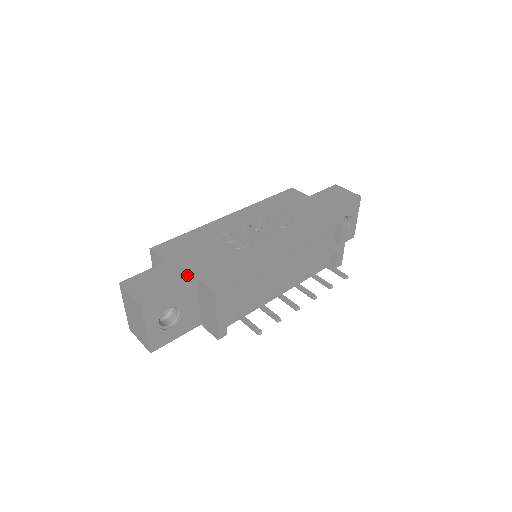
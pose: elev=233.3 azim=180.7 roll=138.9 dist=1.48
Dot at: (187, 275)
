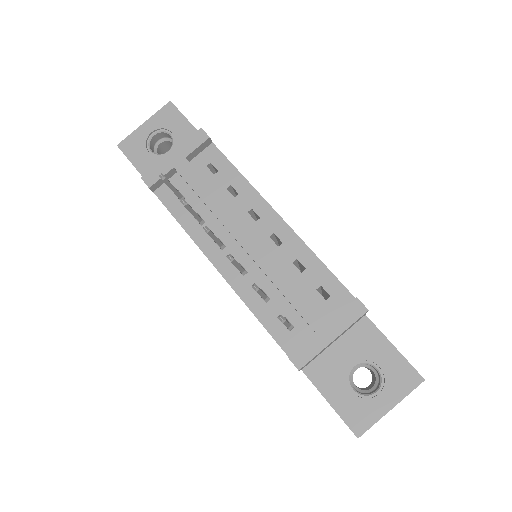
Dot at: occluded
